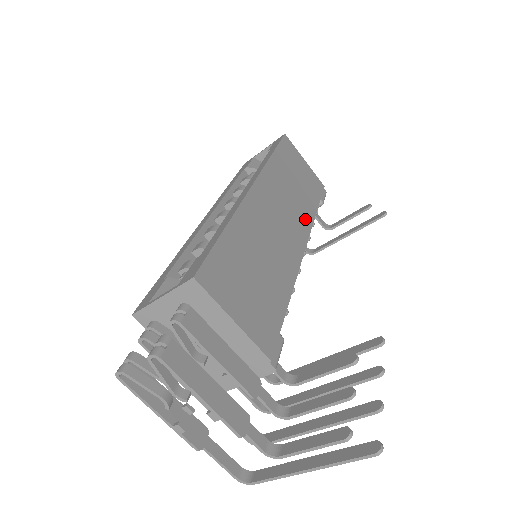
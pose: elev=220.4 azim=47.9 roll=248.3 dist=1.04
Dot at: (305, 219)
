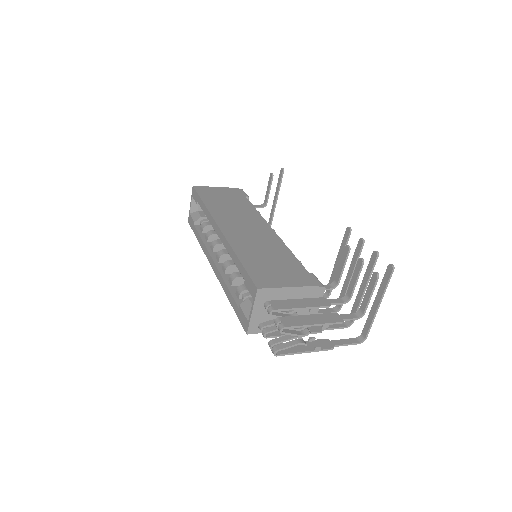
Dot at: (254, 215)
